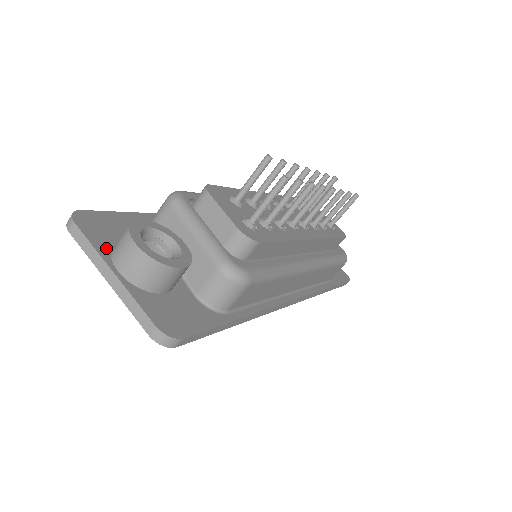
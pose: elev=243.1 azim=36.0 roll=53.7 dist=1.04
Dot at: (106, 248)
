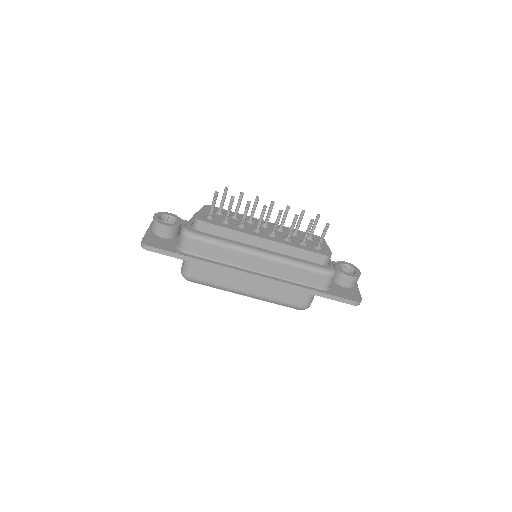
Dot at: occluded
